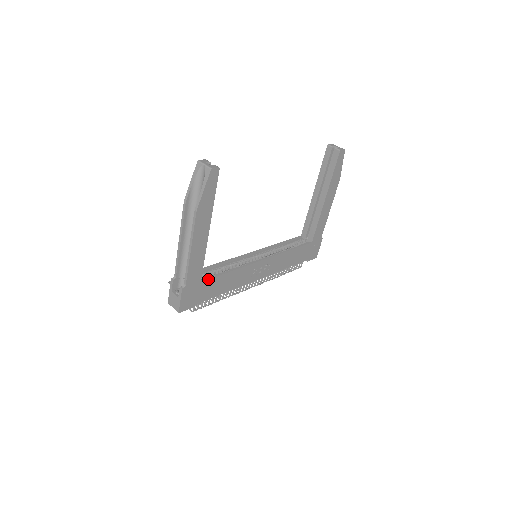
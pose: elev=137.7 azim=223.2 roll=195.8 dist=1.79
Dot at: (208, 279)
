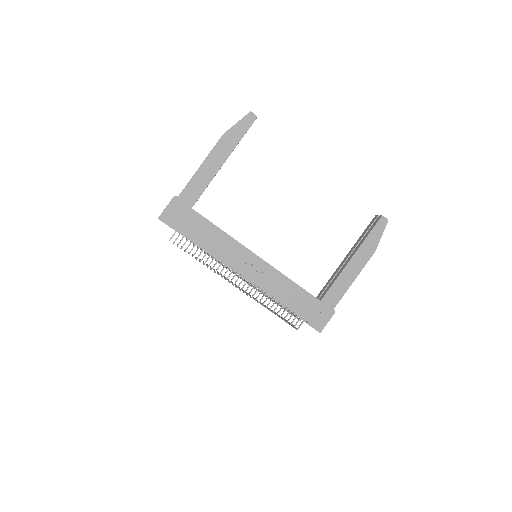
Dot at: occluded
